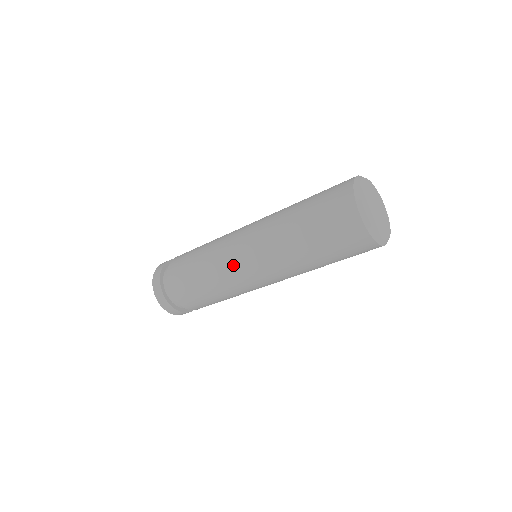
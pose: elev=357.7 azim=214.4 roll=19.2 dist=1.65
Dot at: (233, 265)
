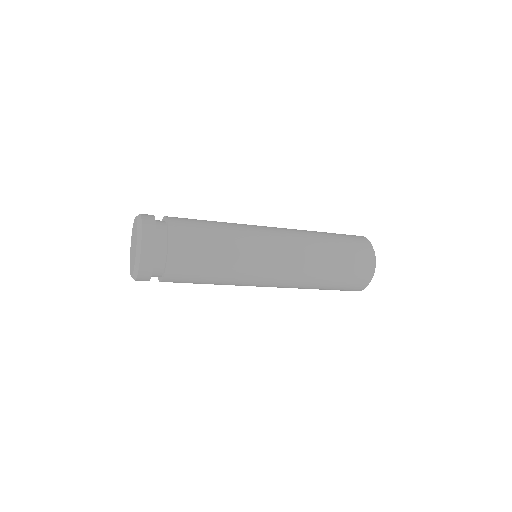
Dot at: (259, 268)
